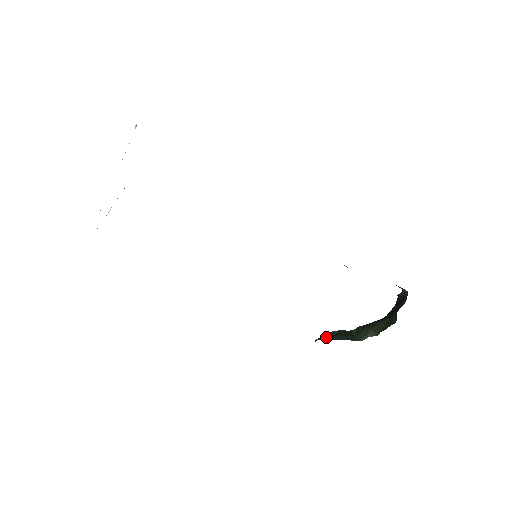
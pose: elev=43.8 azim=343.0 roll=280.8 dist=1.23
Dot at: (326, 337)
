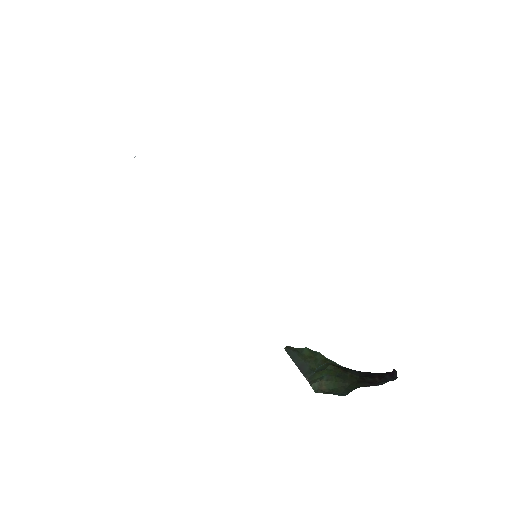
Dot at: (292, 352)
